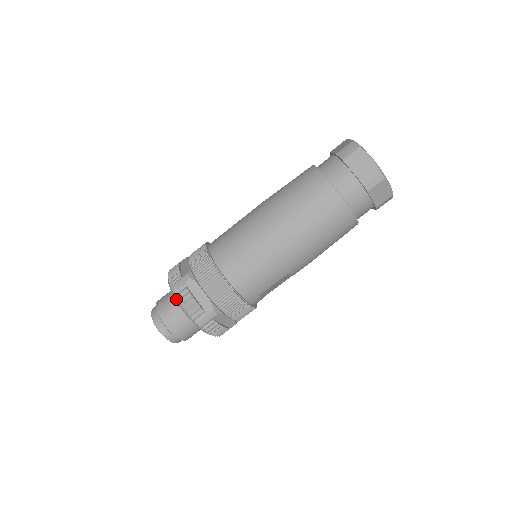
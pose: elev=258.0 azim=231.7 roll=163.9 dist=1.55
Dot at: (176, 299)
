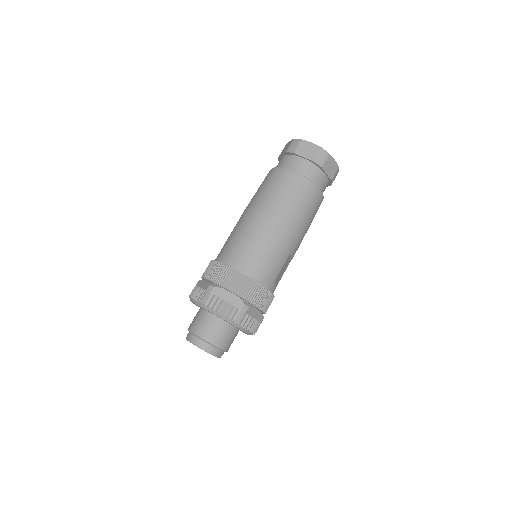
Dot at: (209, 309)
